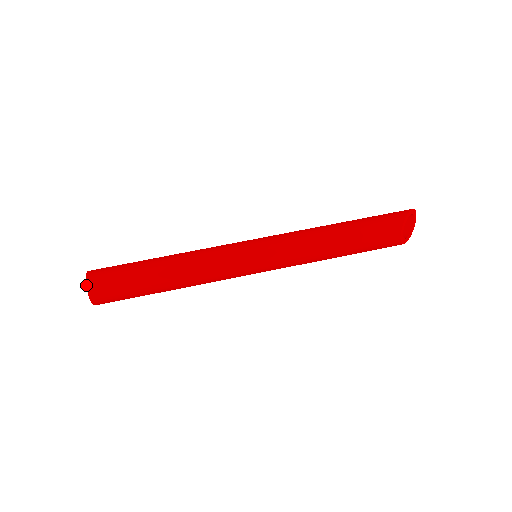
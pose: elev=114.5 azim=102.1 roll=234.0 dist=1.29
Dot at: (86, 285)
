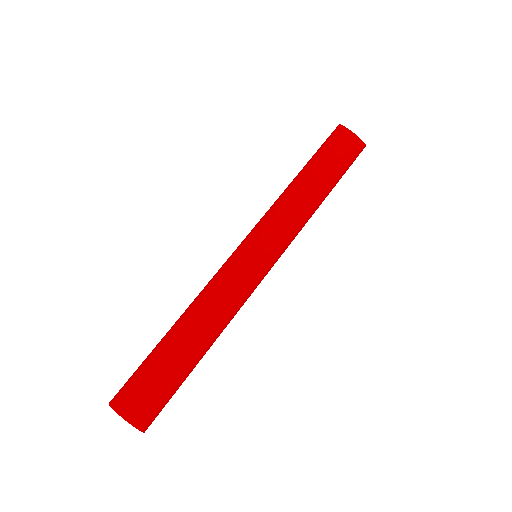
Dot at: occluded
